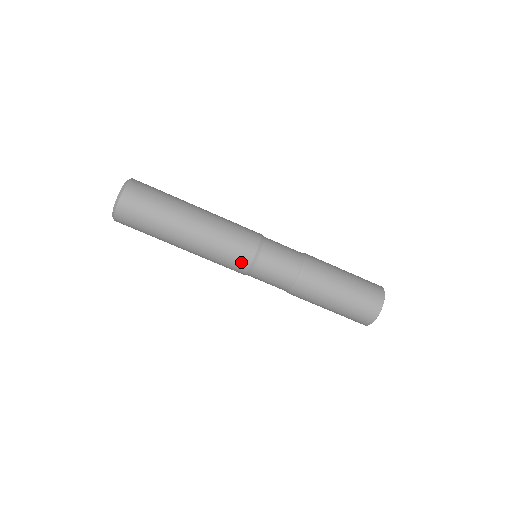
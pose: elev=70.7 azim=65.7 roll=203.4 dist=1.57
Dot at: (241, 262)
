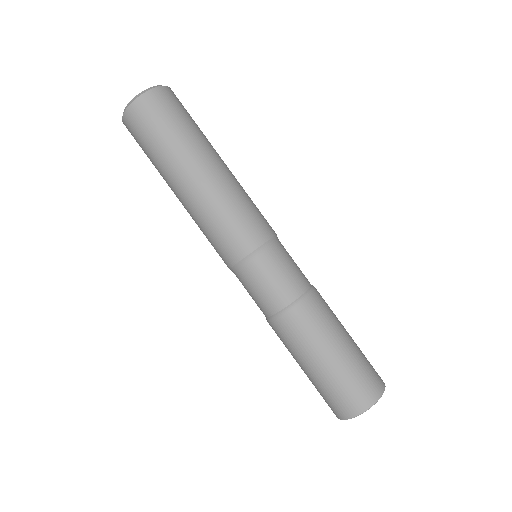
Dot at: (240, 244)
